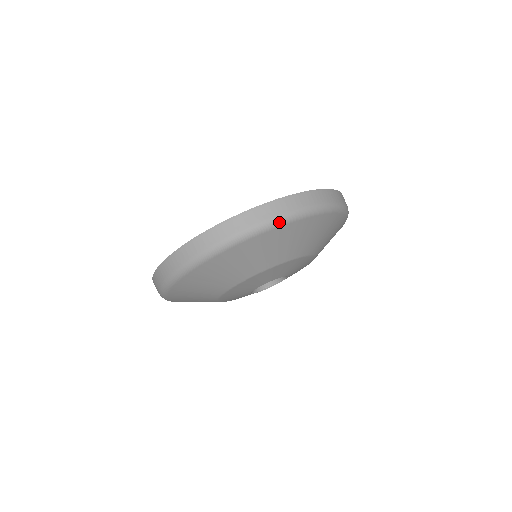
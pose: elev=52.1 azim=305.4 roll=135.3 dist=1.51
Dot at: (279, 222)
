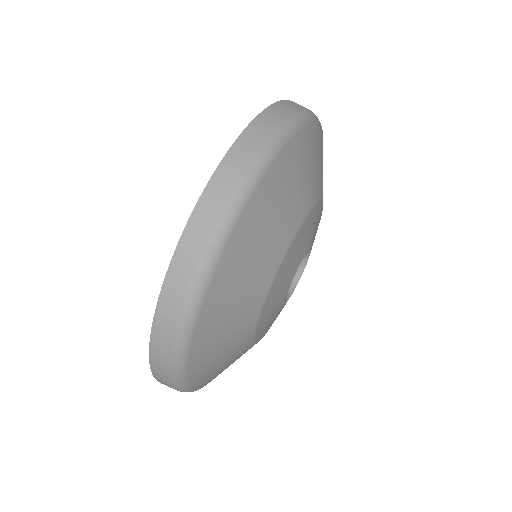
Dot at: (230, 220)
